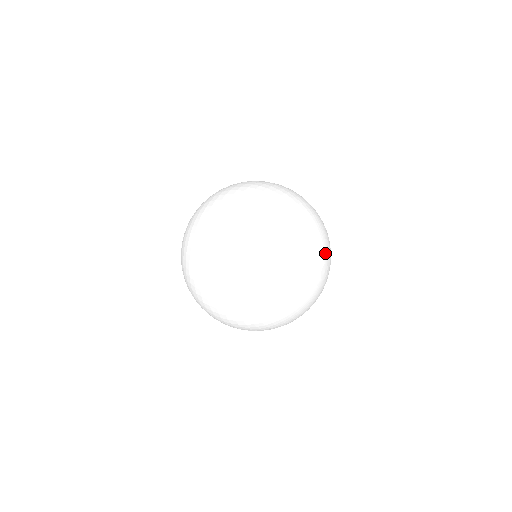
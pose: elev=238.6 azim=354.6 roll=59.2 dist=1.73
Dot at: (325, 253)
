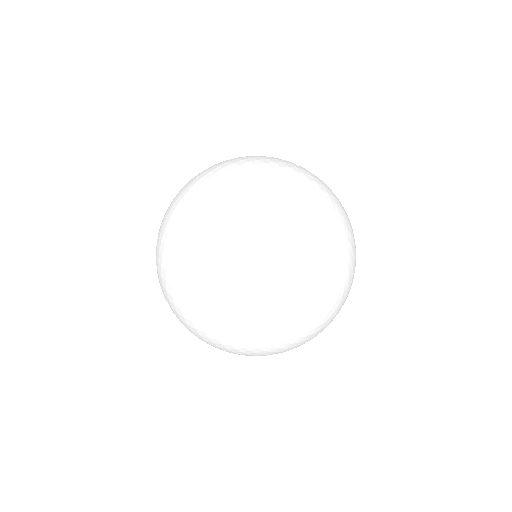
Dot at: (334, 276)
